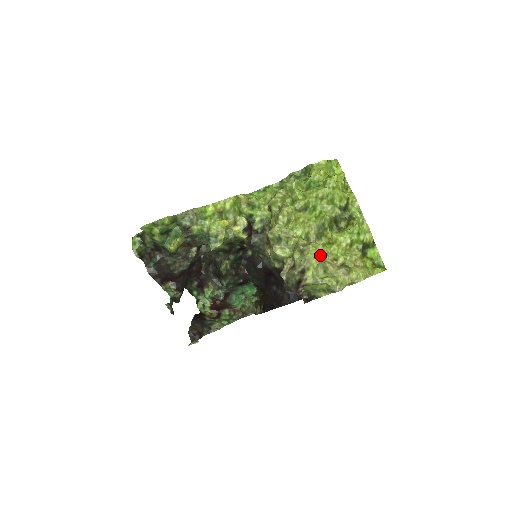
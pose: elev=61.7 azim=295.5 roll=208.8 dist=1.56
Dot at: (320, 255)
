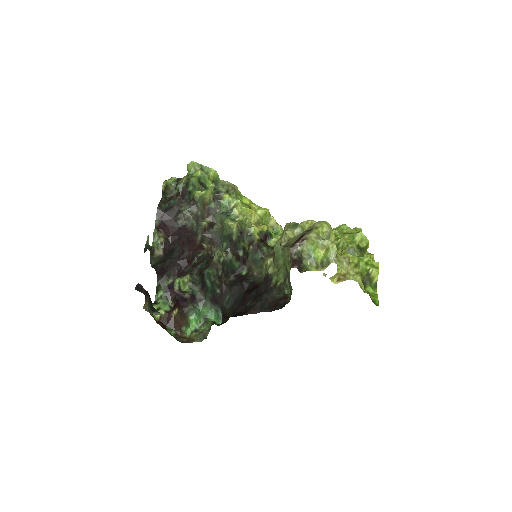
Dot at: (330, 236)
